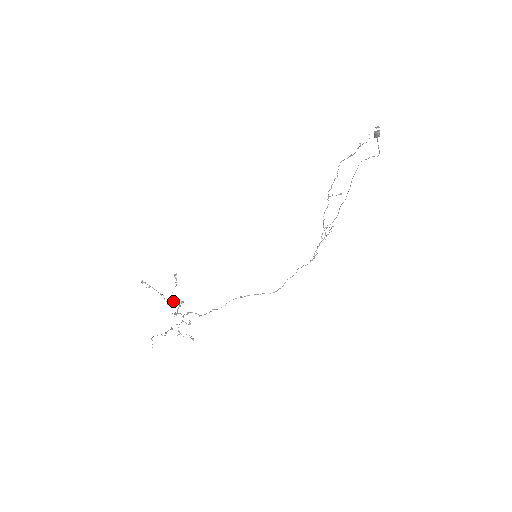
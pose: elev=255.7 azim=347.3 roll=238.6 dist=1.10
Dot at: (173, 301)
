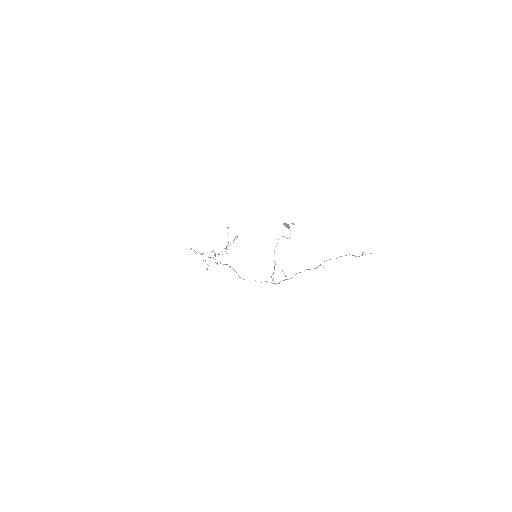
Dot at: occluded
